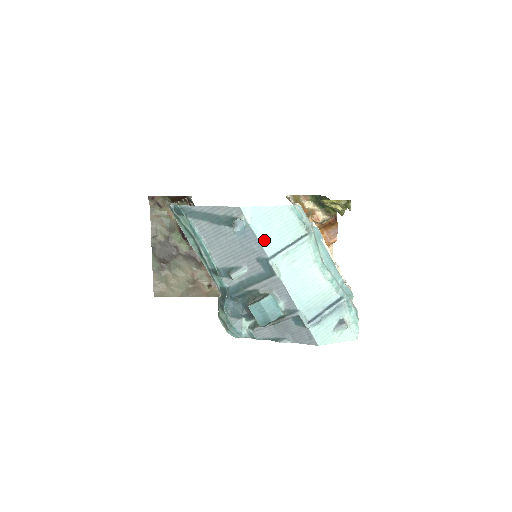
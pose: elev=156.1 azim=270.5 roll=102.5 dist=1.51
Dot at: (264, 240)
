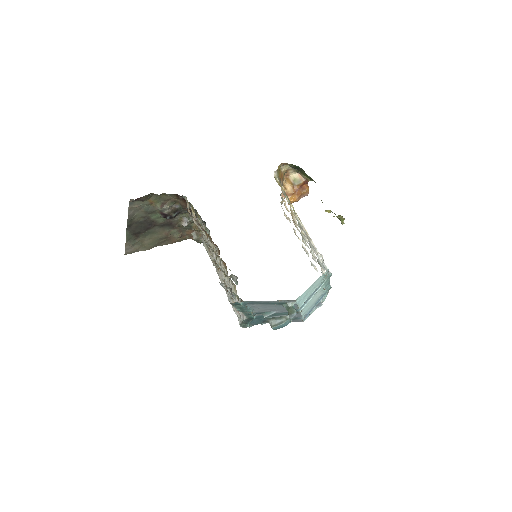
Dot at: (301, 303)
